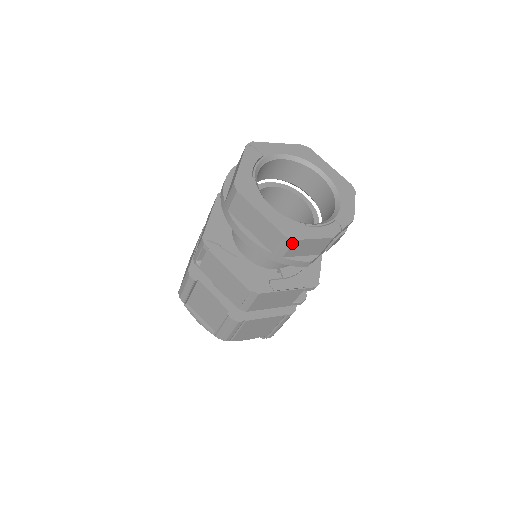
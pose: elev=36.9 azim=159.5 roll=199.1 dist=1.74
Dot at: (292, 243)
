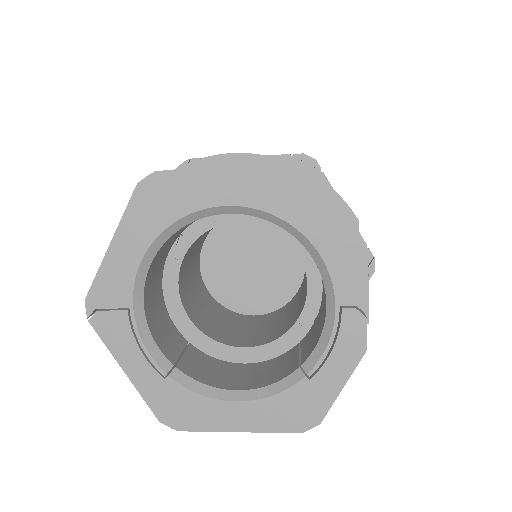
Dot at: (319, 418)
